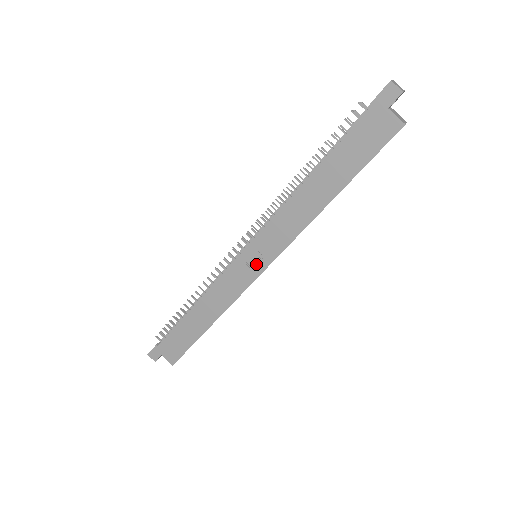
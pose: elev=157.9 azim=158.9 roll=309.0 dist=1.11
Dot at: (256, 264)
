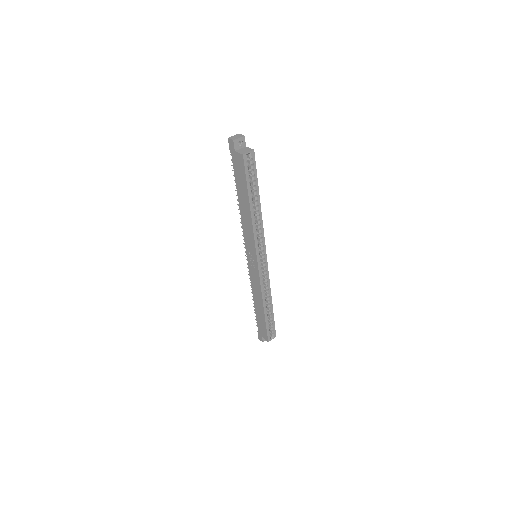
Dot at: (254, 261)
